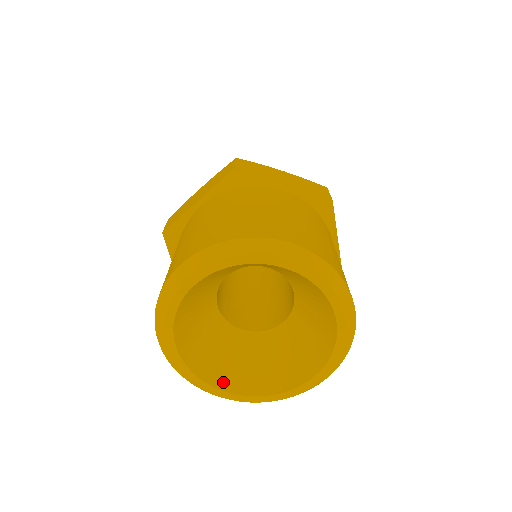
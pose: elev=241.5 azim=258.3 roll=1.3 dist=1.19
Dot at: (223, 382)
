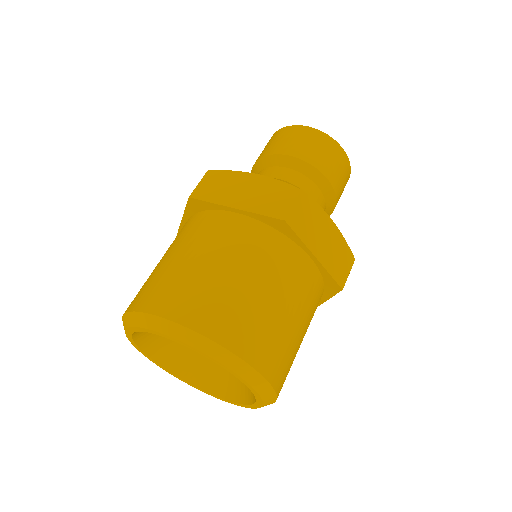
Dot at: (205, 384)
